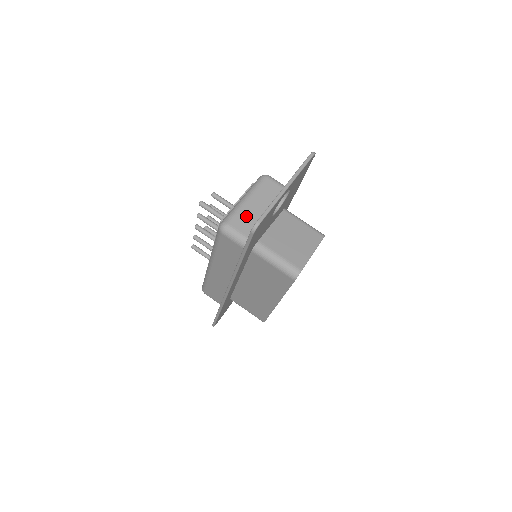
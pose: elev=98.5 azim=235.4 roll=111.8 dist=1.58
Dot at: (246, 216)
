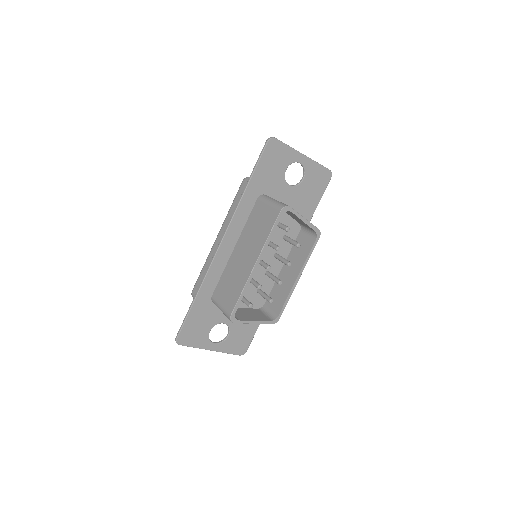
Dot at: occluded
